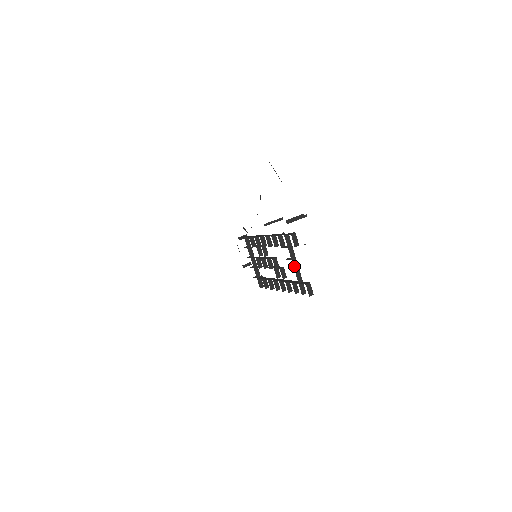
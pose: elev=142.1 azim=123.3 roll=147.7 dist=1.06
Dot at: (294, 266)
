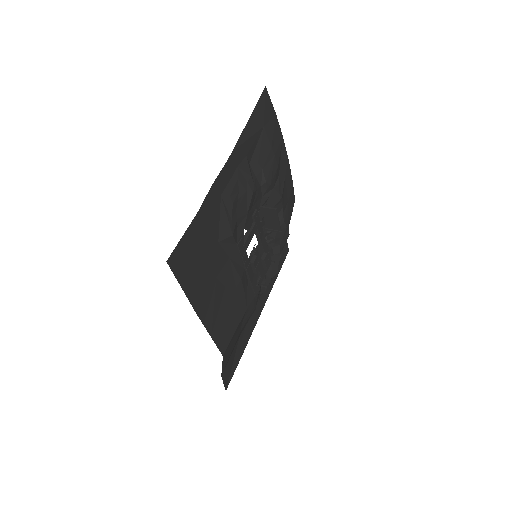
Dot at: (246, 233)
